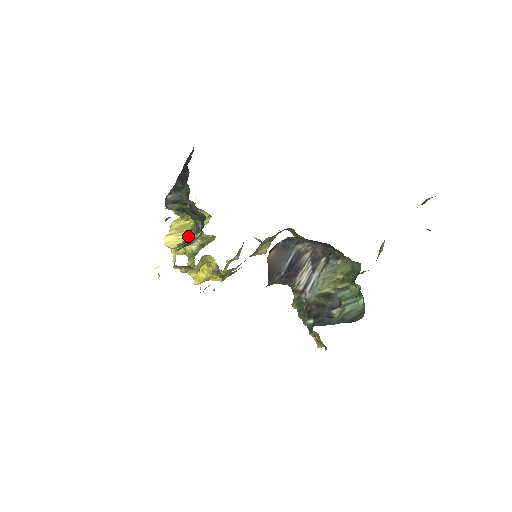
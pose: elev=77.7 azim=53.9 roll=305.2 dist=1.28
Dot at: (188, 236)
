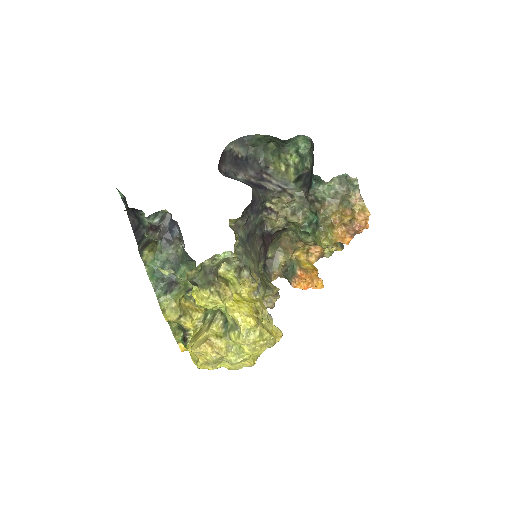
Dot at: occluded
